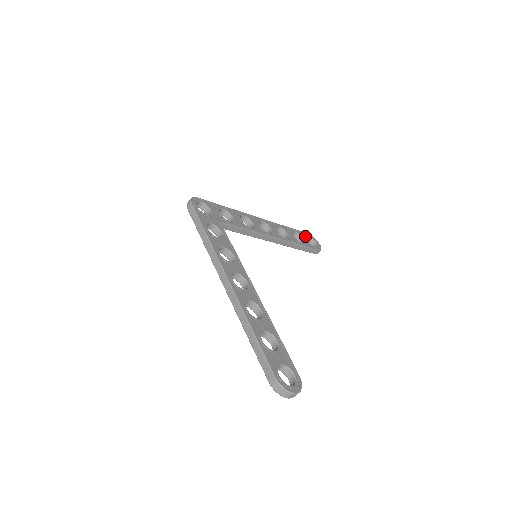
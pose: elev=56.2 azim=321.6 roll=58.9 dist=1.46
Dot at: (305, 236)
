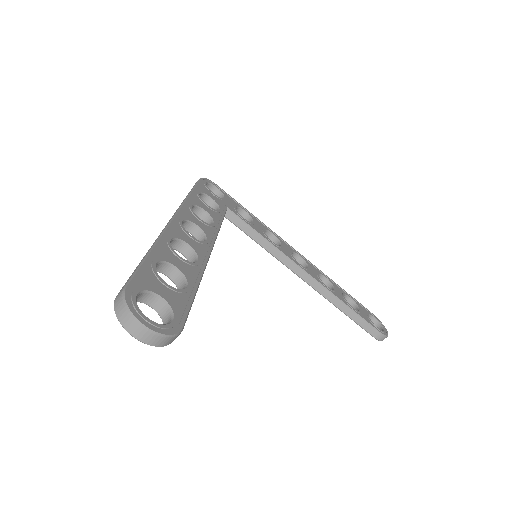
Dot at: (366, 312)
